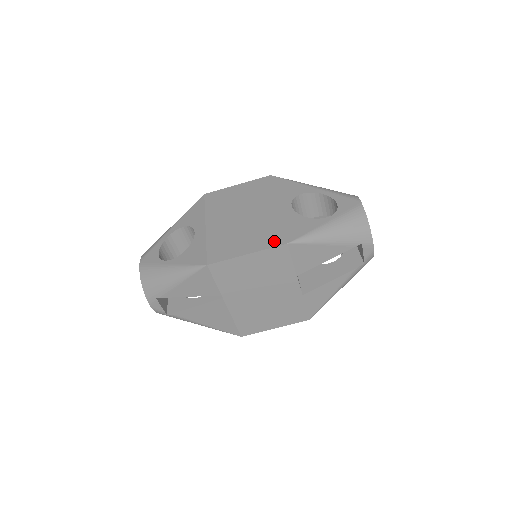
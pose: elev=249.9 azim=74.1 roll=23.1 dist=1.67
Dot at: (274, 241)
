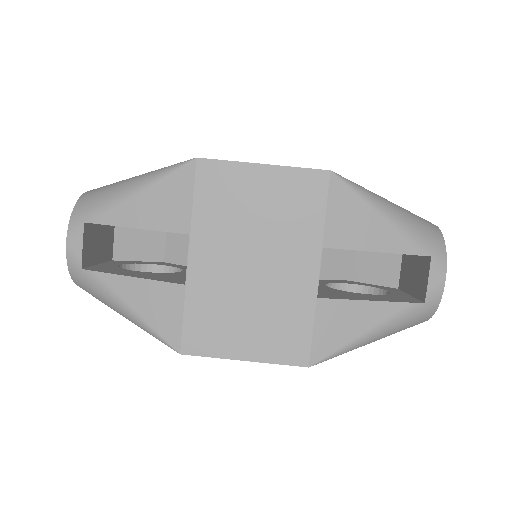
Dot at: occluded
